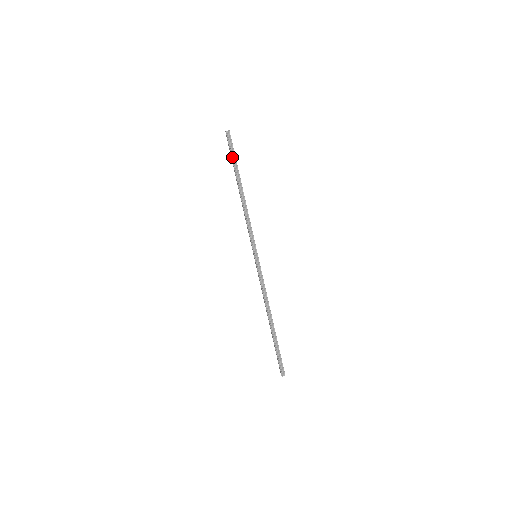
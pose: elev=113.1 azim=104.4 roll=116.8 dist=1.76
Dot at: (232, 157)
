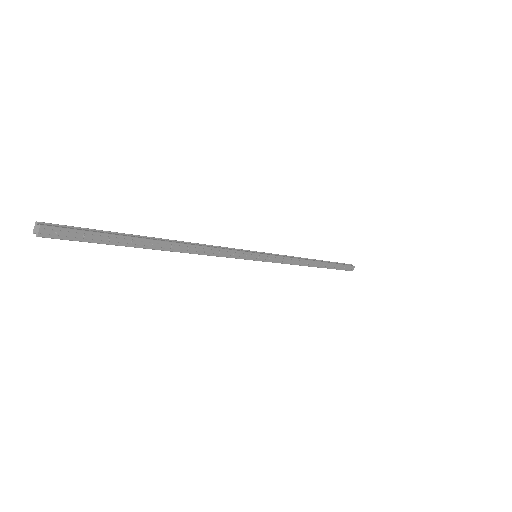
Dot at: (337, 262)
